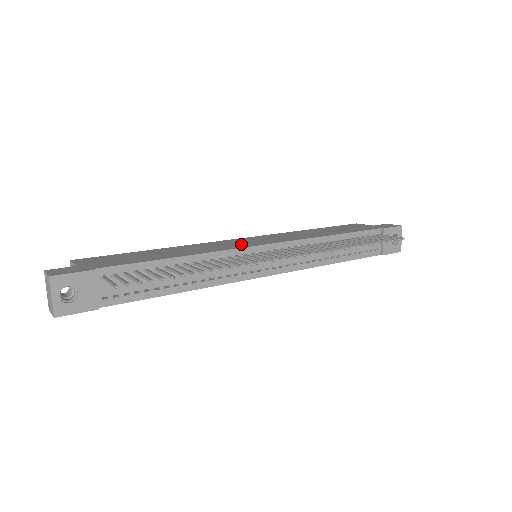
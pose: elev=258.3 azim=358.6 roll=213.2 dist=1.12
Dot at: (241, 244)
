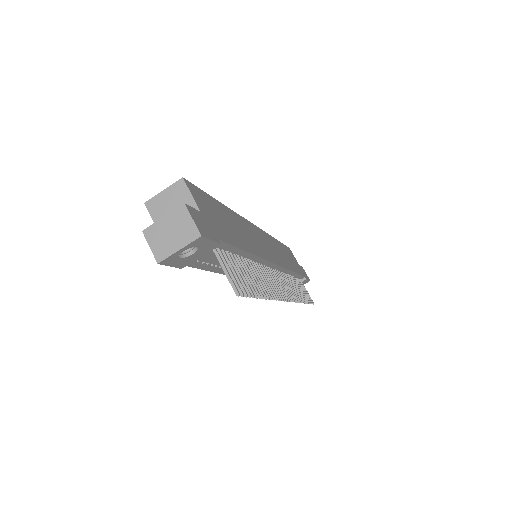
Dot at: (265, 249)
